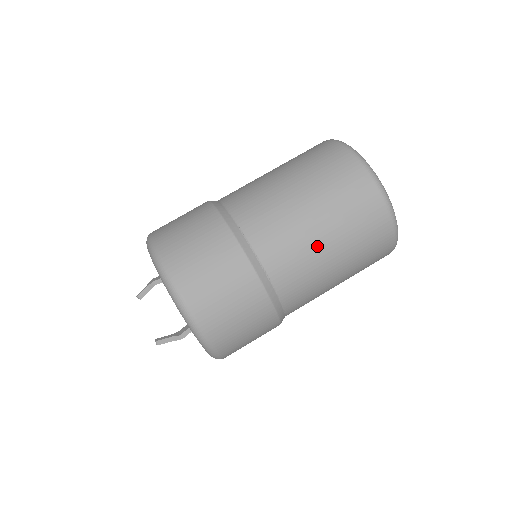
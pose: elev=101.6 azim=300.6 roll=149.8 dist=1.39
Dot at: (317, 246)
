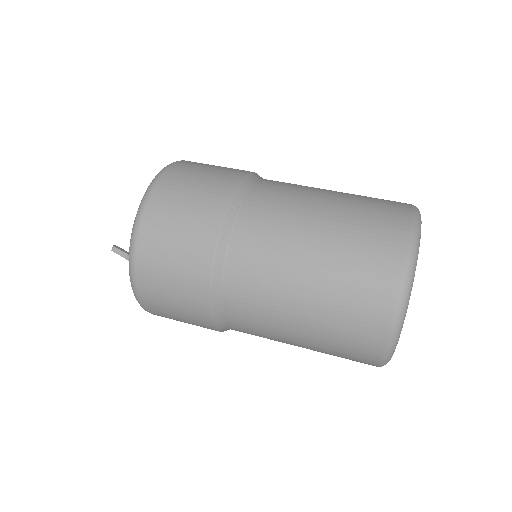
Dot at: (293, 274)
